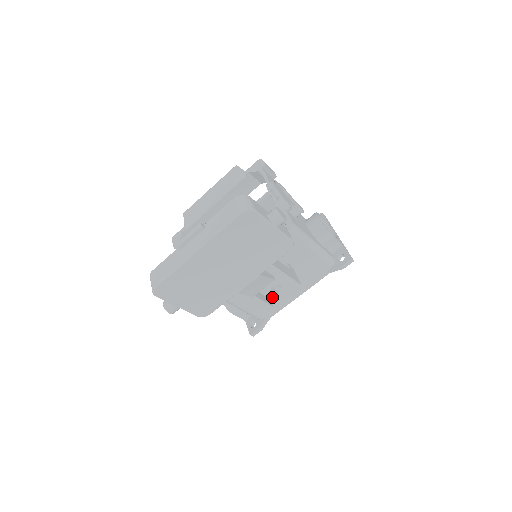
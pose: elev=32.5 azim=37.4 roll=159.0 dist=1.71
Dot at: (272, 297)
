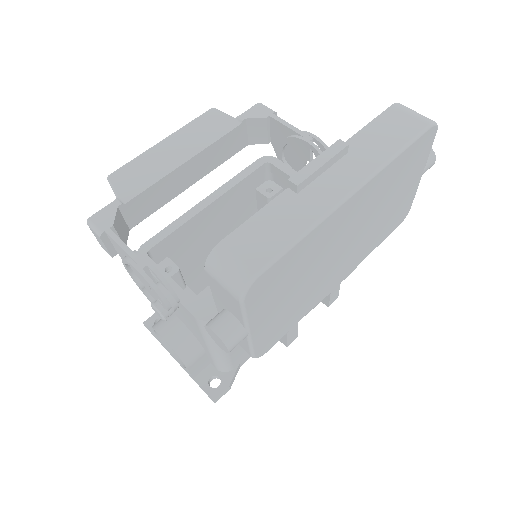
Dot at: occluded
